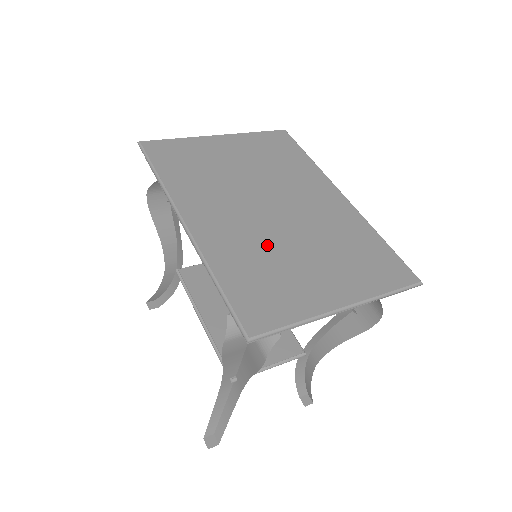
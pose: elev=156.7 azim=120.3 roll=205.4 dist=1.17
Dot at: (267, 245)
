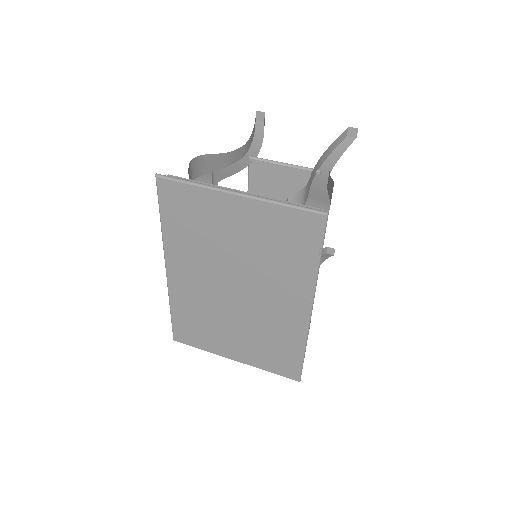
Dot at: (212, 311)
